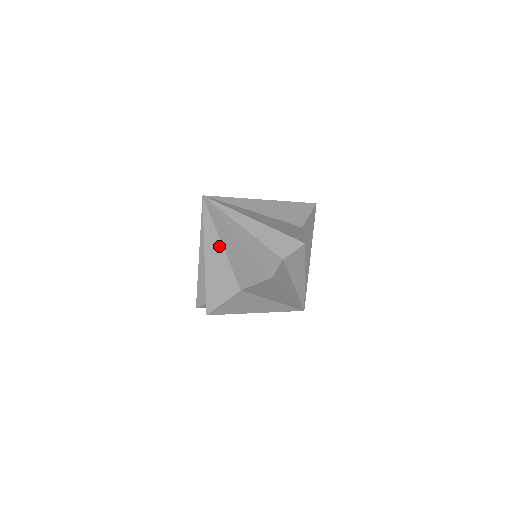
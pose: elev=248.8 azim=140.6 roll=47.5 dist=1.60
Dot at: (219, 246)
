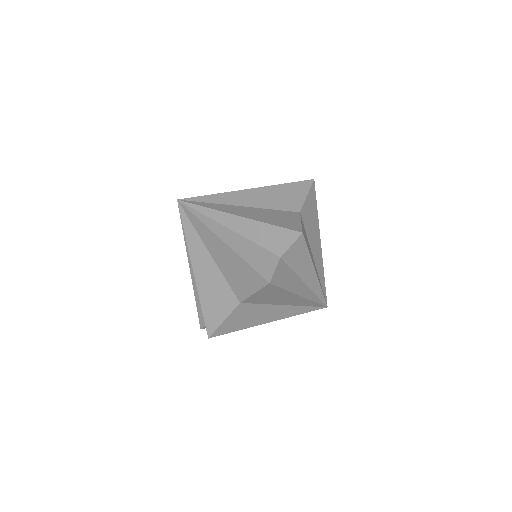
Dot at: (206, 255)
